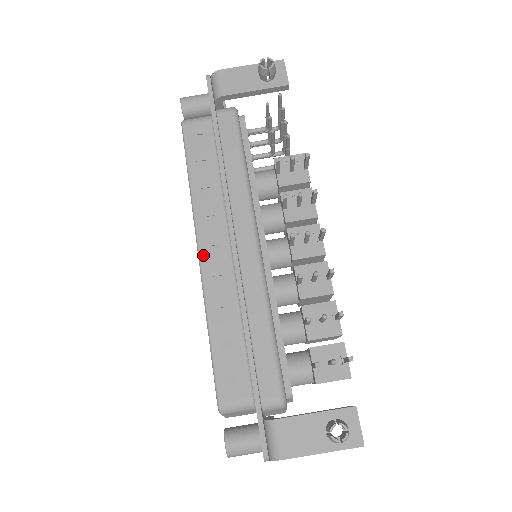
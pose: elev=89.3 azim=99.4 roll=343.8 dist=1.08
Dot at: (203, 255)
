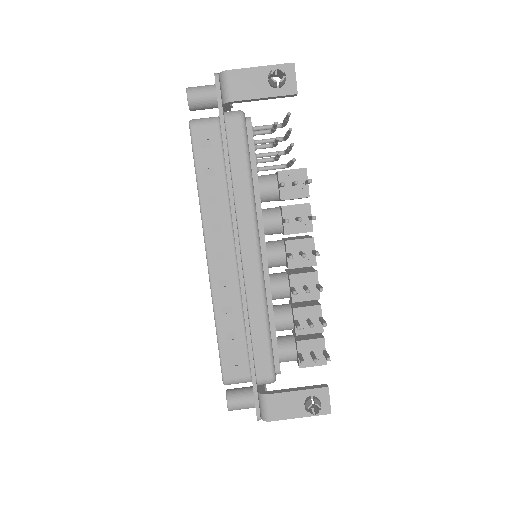
Dot at: (211, 260)
